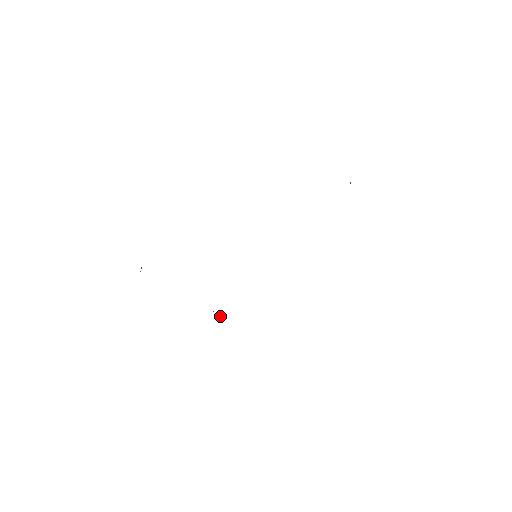
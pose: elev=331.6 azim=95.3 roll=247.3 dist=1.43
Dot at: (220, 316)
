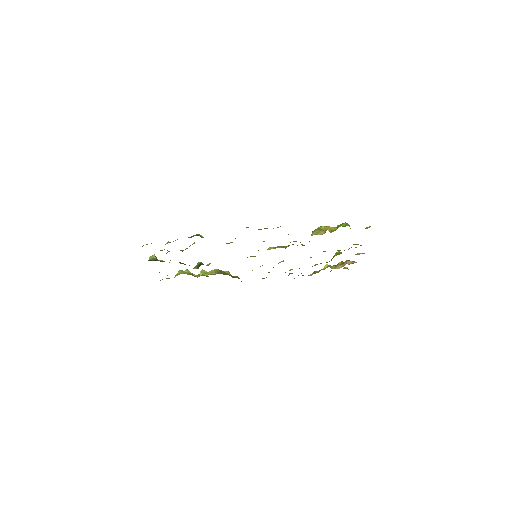
Dot at: (231, 275)
